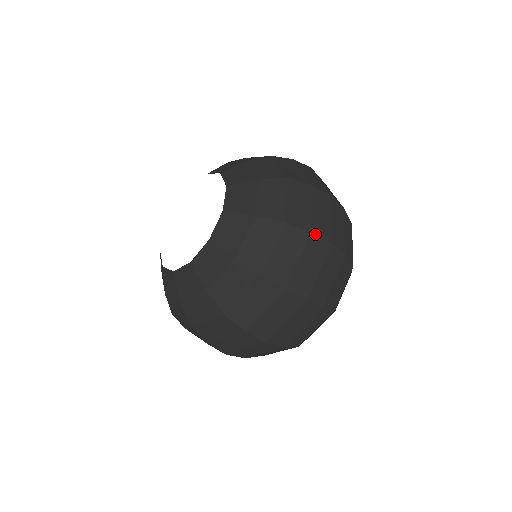
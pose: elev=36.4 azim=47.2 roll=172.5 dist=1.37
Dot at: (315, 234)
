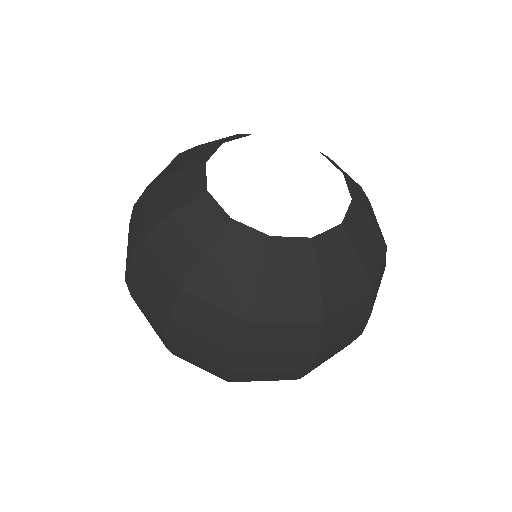
Dot at: occluded
